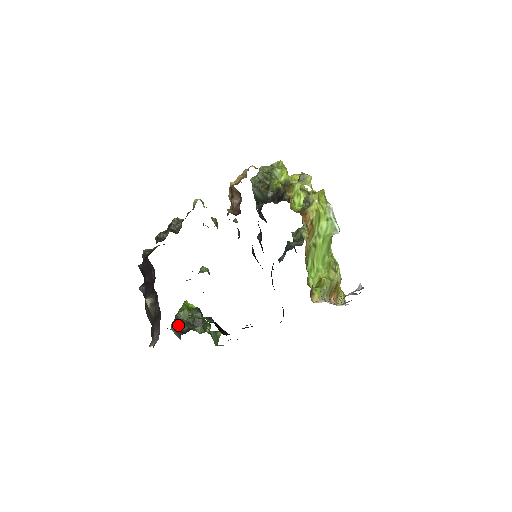
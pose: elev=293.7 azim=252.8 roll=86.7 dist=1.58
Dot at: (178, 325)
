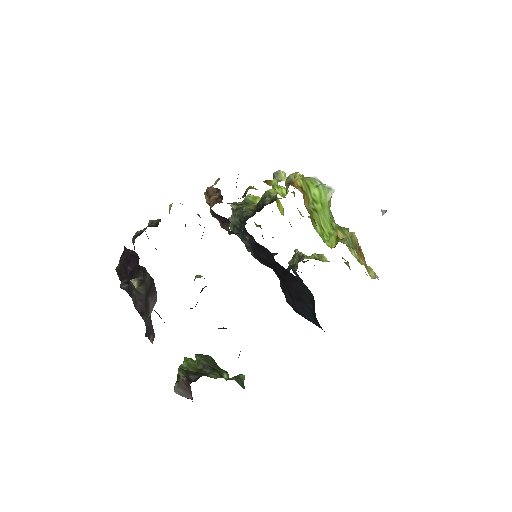
Dot at: (183, 375)
